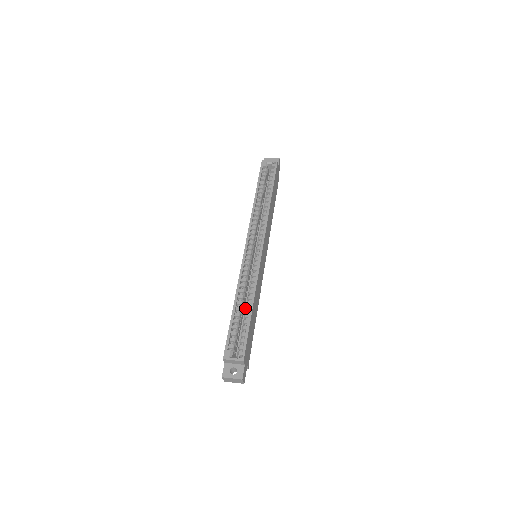
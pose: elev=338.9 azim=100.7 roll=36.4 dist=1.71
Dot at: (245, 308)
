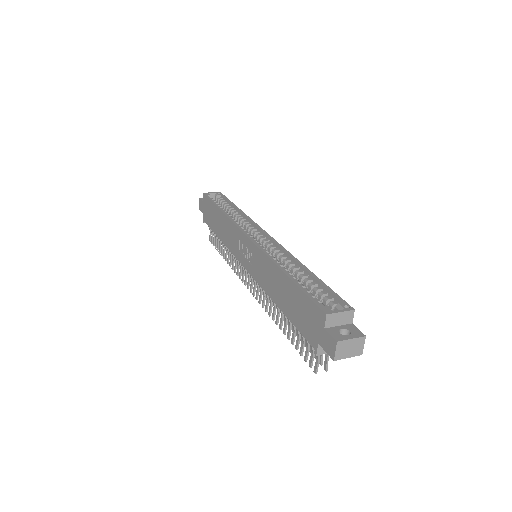
Dot at: (299, 276)
